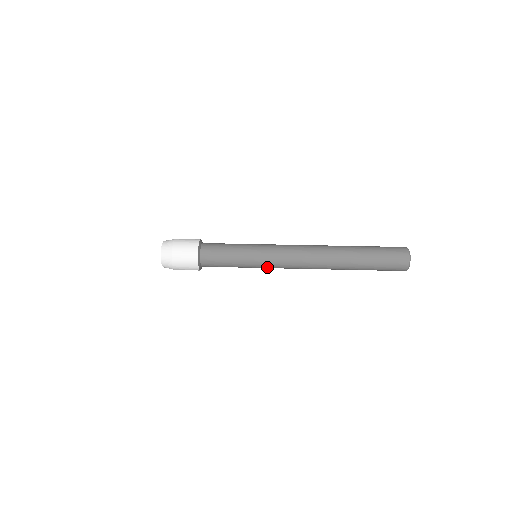
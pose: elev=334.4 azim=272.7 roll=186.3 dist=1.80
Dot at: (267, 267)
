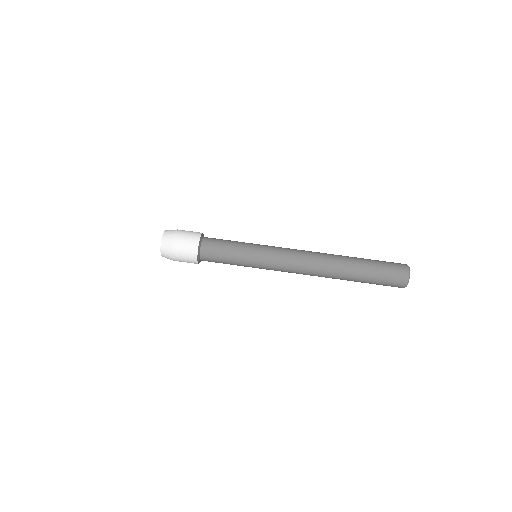
Dot at: (266, 269)
